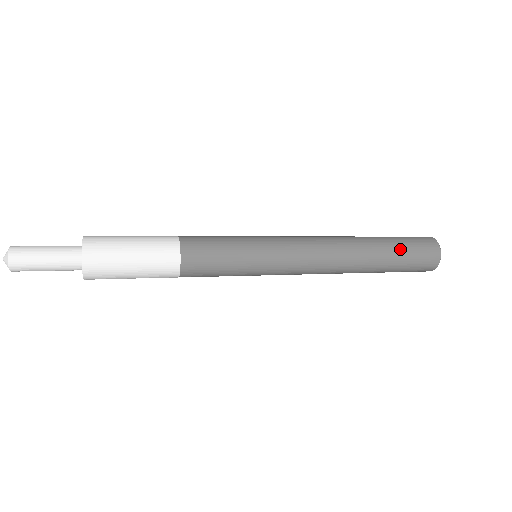
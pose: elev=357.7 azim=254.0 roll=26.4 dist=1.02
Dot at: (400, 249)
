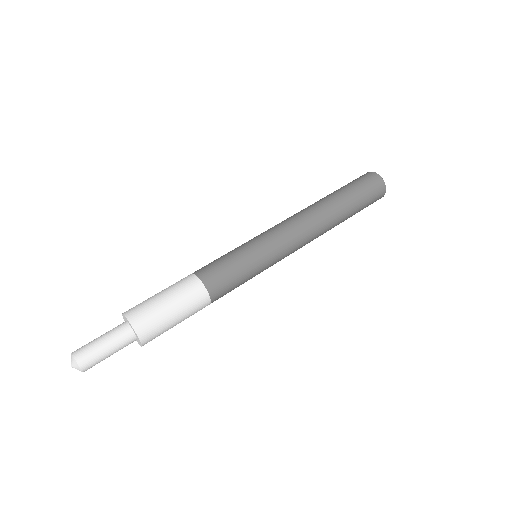
Dot at: occluded
